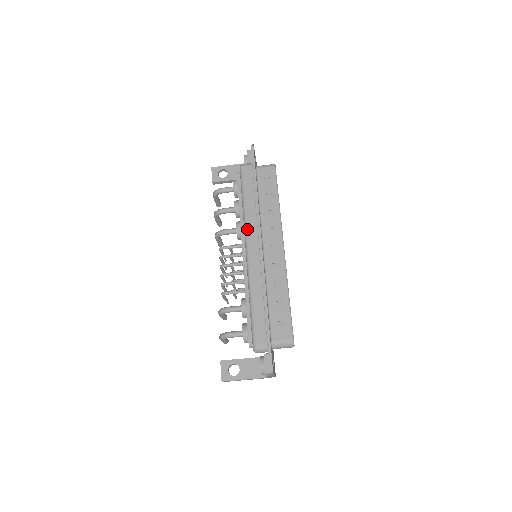
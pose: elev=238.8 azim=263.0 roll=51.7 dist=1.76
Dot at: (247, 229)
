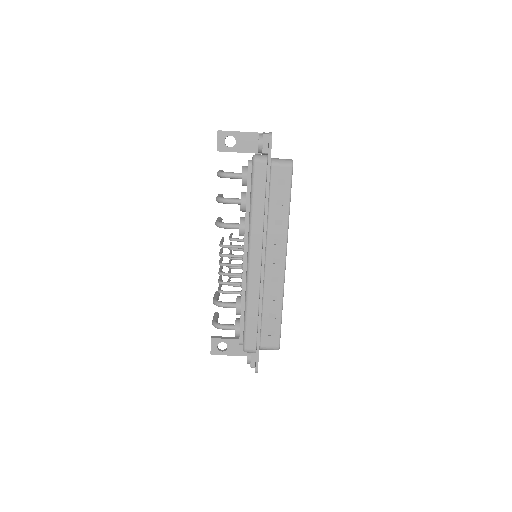
Dot at: (251, 239)
